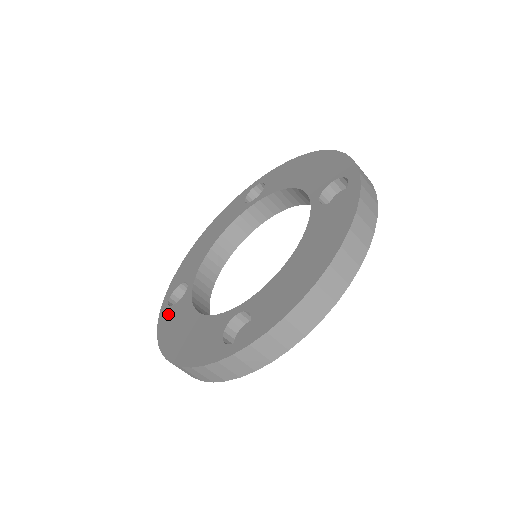
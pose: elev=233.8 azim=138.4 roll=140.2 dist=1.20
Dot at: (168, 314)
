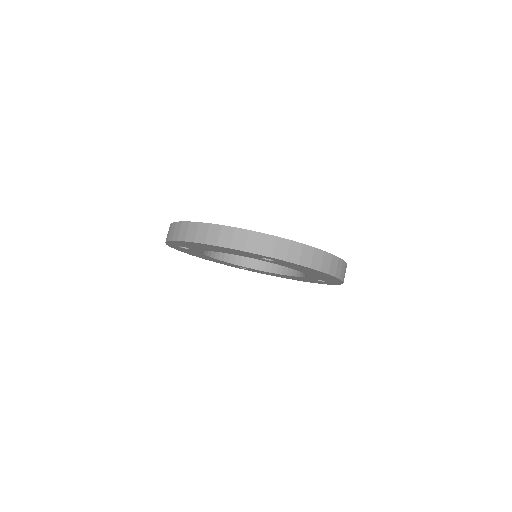
Dot at: occluded
